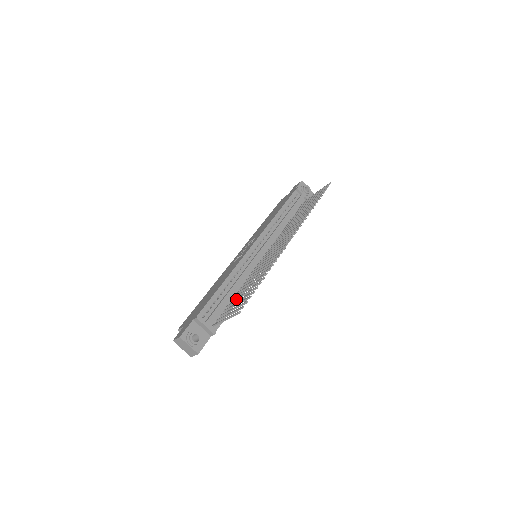
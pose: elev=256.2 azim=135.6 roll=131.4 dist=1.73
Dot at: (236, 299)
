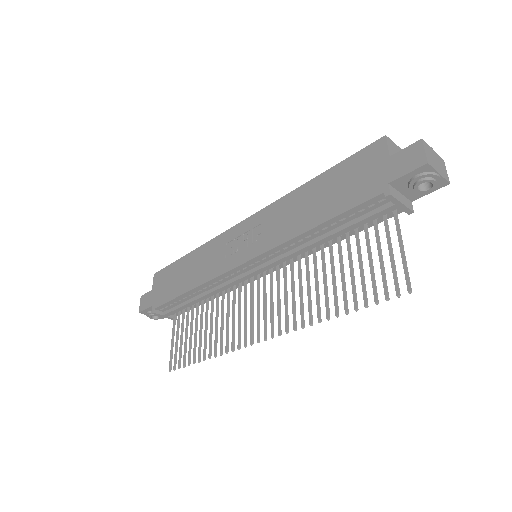
Dot at: (196, 316)
